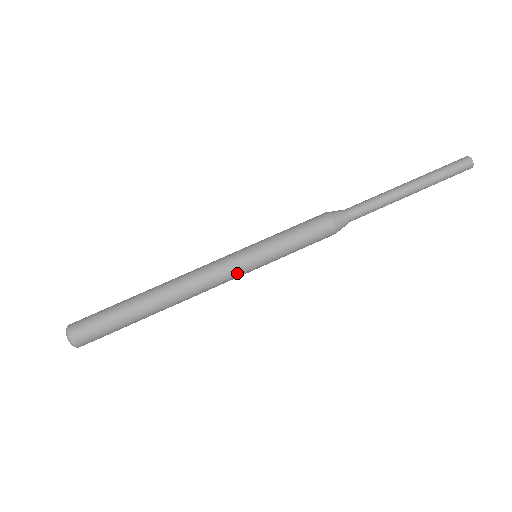
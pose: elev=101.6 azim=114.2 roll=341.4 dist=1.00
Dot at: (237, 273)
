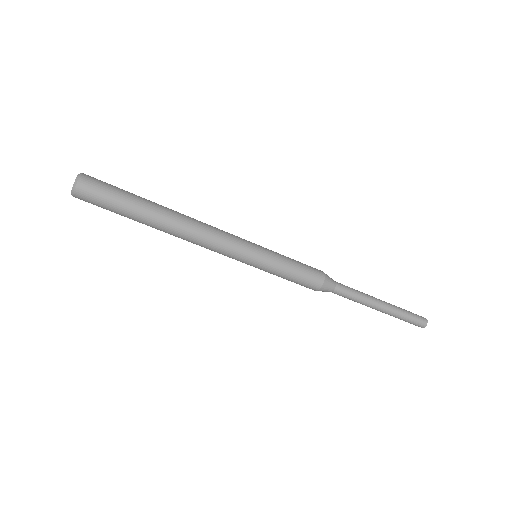
Dot at: (232, 258)
